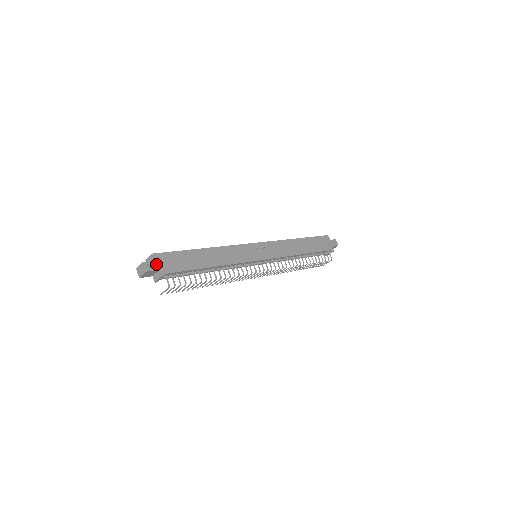
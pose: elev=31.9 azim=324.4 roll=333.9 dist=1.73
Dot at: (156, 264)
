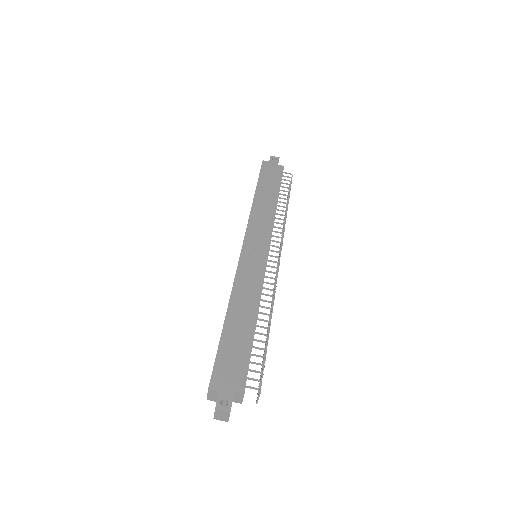
Dot at: (225, 392)
